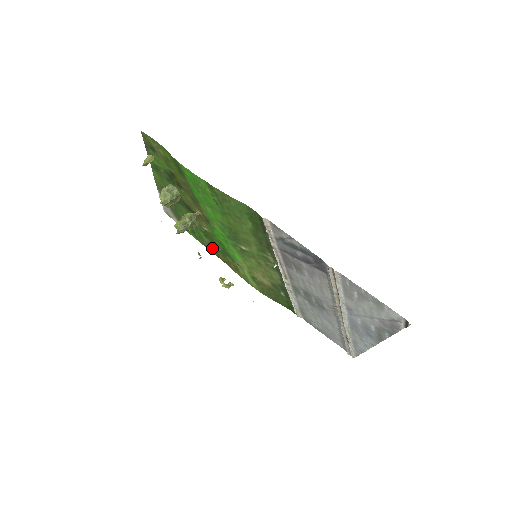
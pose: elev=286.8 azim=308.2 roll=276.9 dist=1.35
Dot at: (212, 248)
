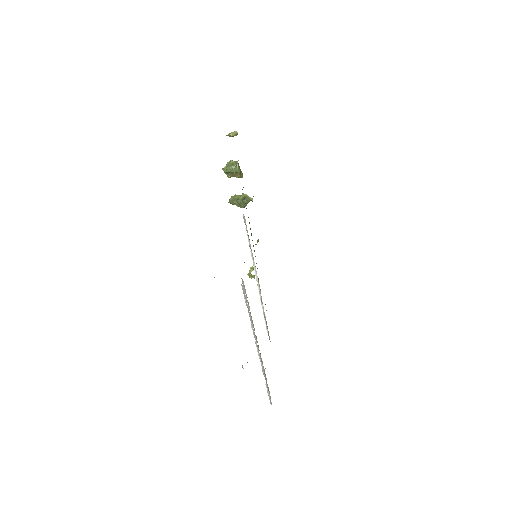
Dot at: occluded
